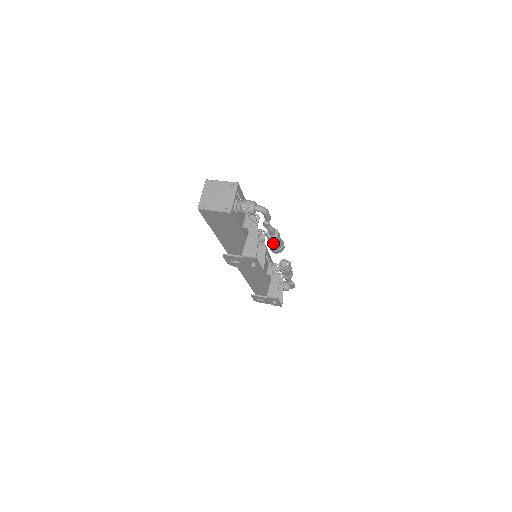
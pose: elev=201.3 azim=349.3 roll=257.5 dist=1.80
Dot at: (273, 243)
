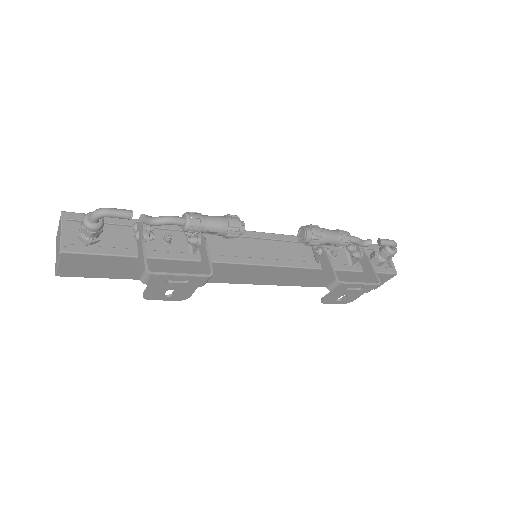
Dot at: (204, 231)
